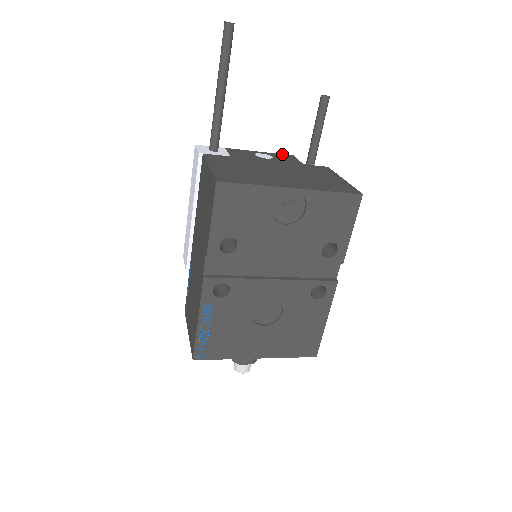
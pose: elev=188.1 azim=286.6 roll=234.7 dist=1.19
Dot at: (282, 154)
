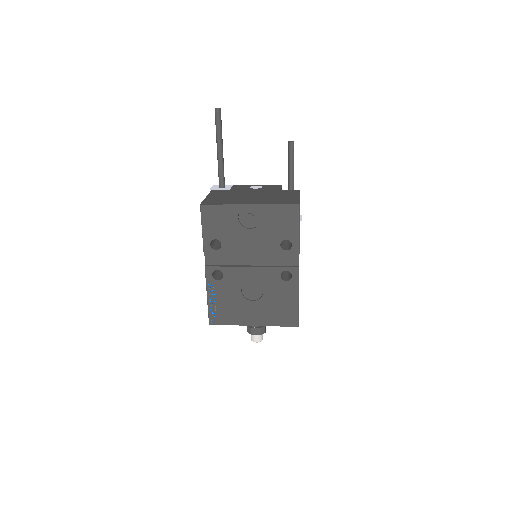
Dot at: (273, 185)
